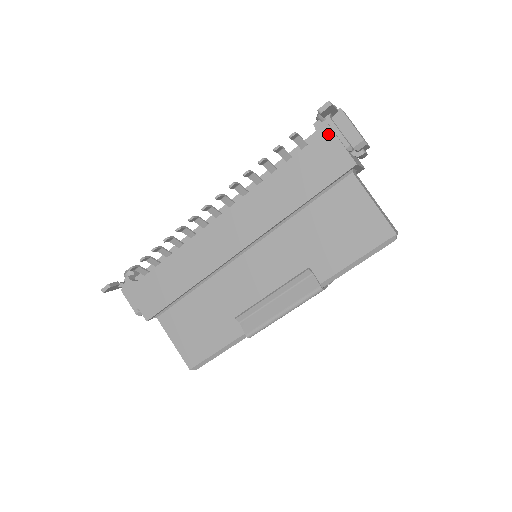
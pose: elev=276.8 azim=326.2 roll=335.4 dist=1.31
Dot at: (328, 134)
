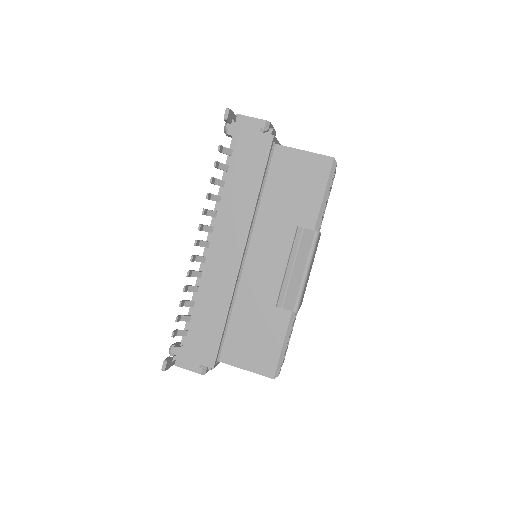
Dot at: (241, 132)
